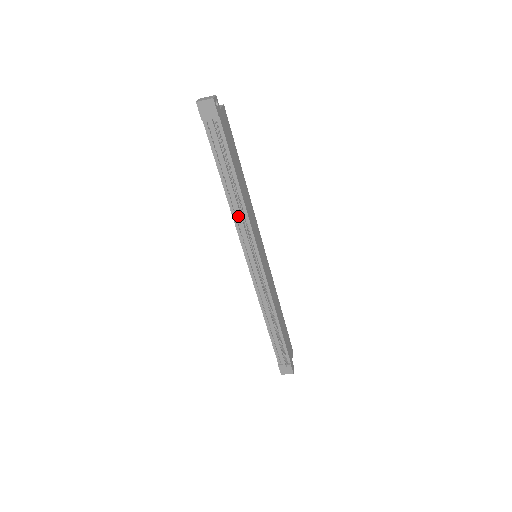
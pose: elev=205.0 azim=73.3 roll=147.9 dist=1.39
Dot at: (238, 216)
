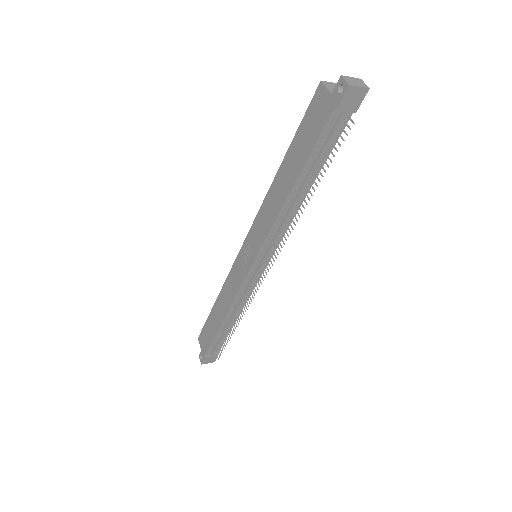
Dot at: (284, 221)
